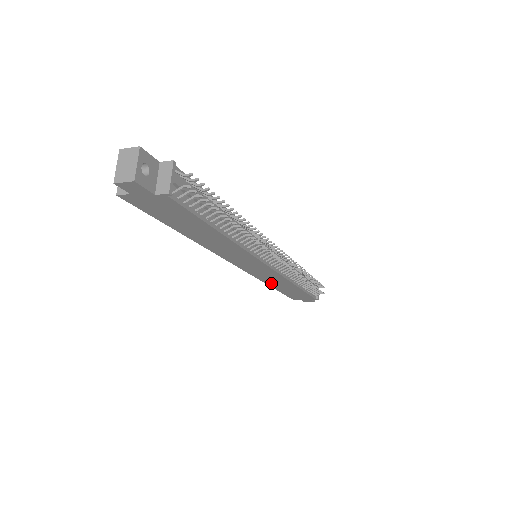
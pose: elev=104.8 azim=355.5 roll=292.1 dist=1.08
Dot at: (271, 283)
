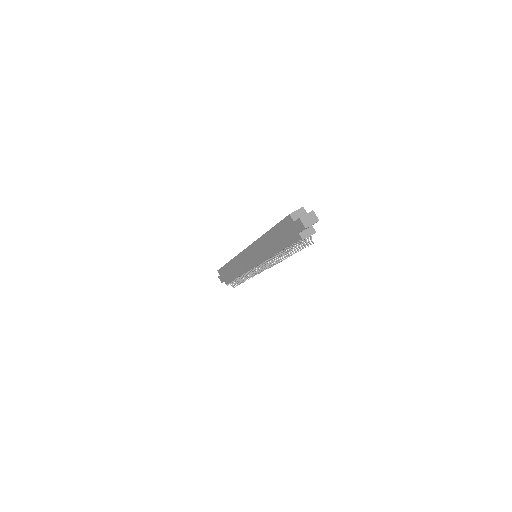
Dot at: (234, 263)
